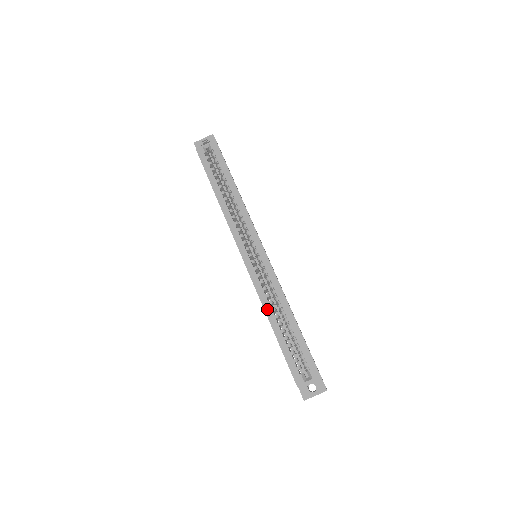
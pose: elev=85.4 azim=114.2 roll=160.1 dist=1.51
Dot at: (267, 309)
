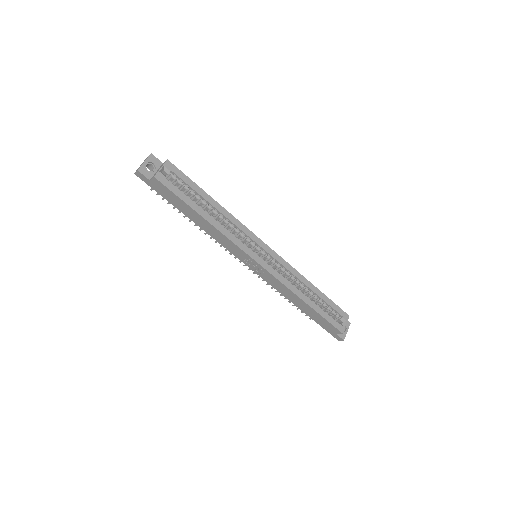
Dot at: (297, 293)
